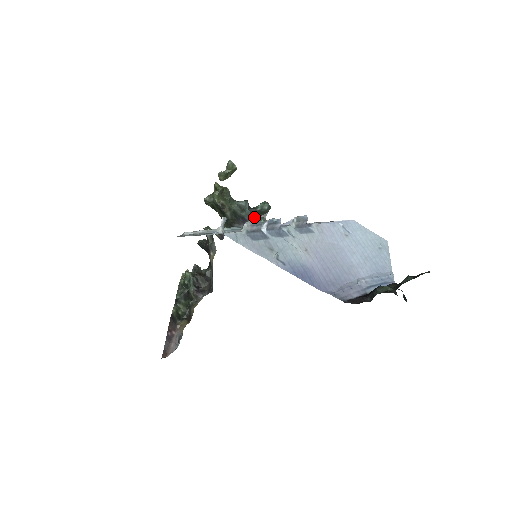
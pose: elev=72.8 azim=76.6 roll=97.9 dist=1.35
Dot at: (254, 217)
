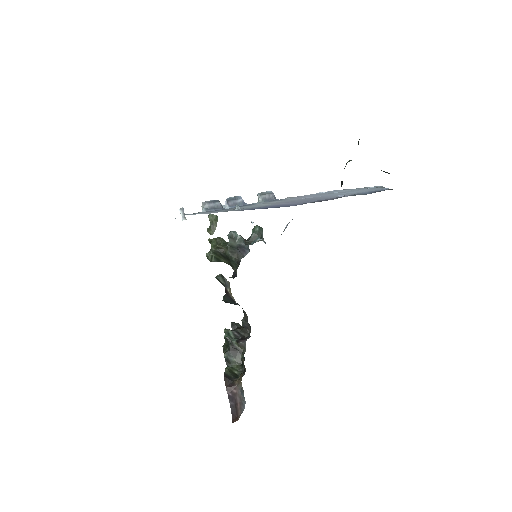
Dot at: occluded
